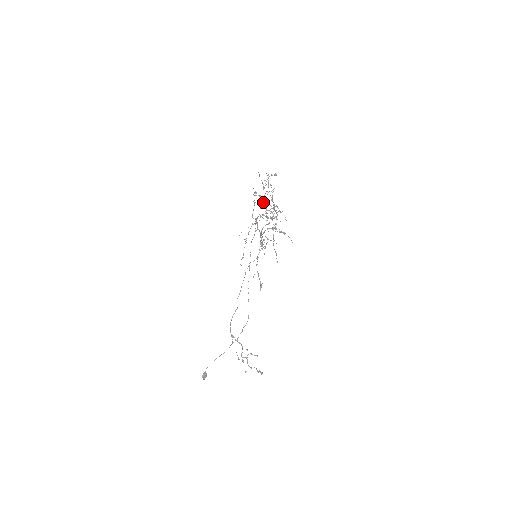
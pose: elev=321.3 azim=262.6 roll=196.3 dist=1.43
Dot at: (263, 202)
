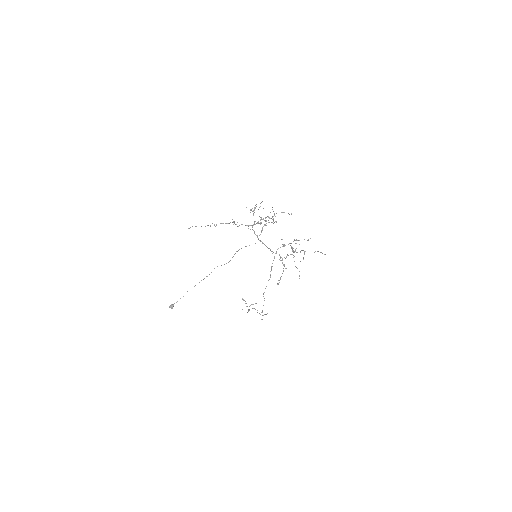
Dot at: occluded
